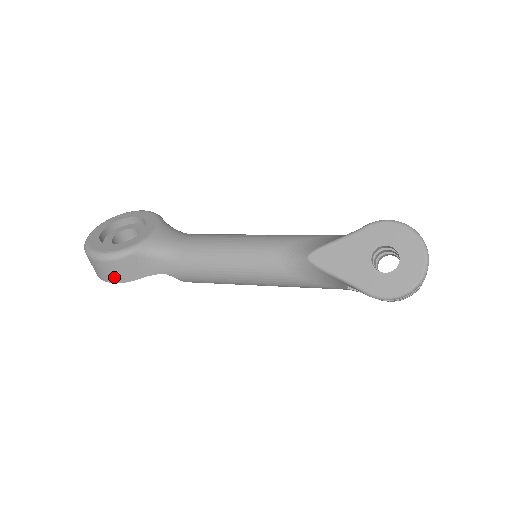
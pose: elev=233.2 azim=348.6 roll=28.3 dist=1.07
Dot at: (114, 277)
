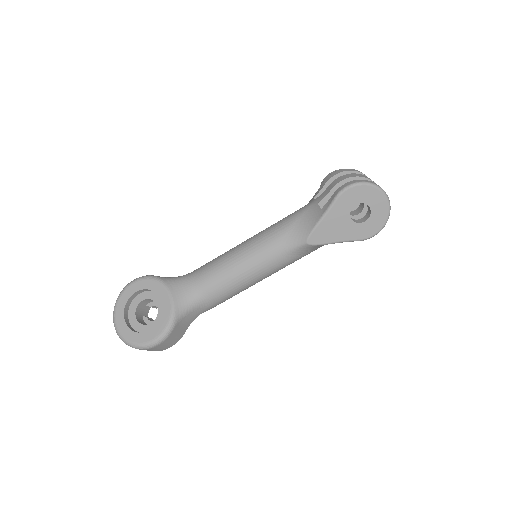
Dot at: (169, 345)
